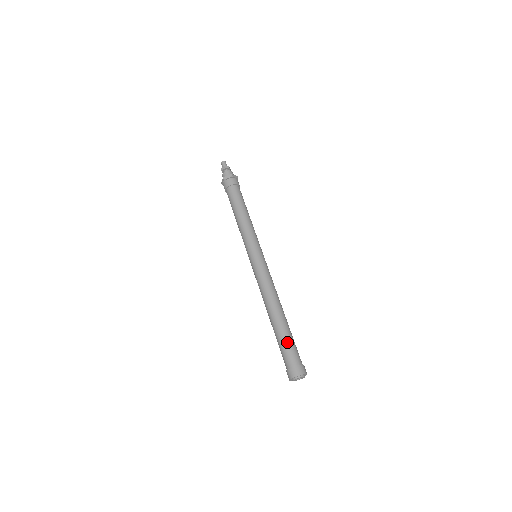
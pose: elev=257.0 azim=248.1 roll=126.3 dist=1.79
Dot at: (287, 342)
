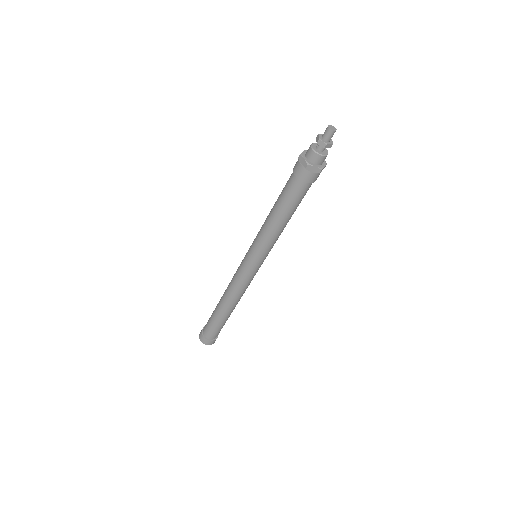
Dot at: (219, 327)
